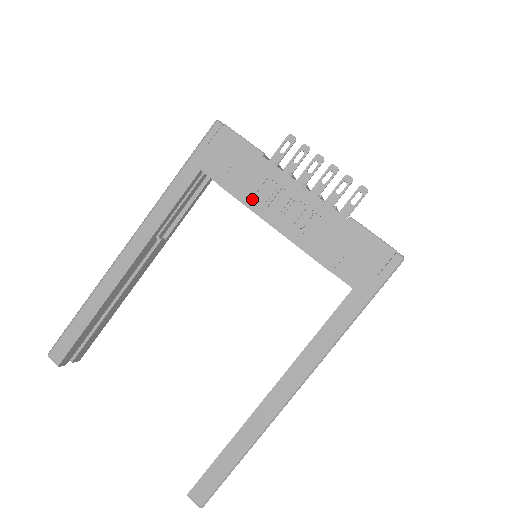
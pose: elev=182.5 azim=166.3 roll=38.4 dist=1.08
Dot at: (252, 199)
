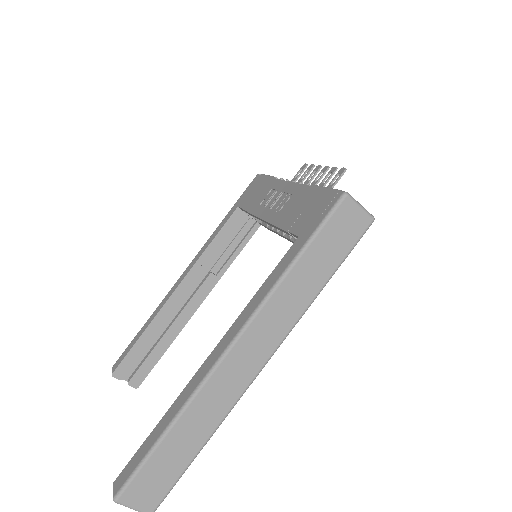
Dot at: (257, 208)
